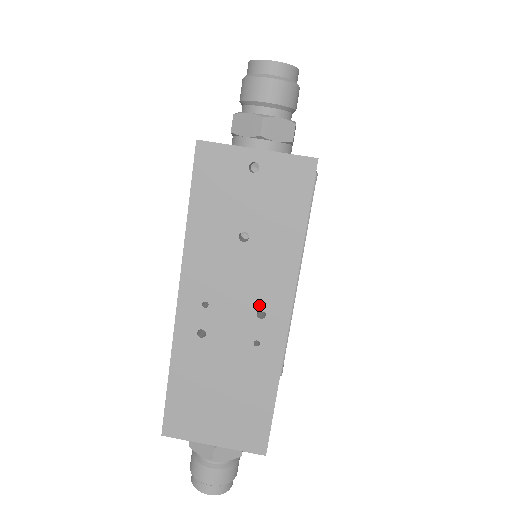
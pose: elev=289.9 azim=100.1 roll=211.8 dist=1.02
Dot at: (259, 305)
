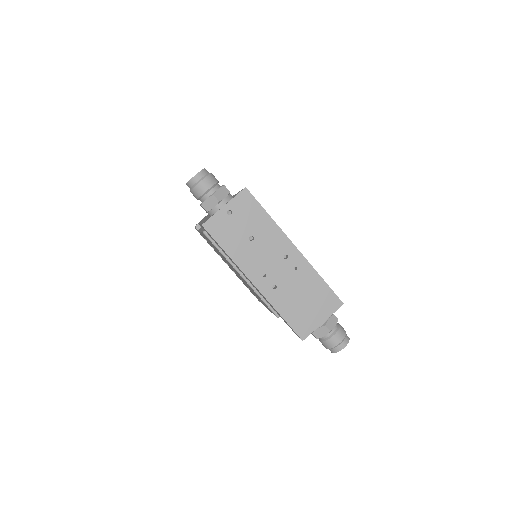
Dot at: (282, 255)
